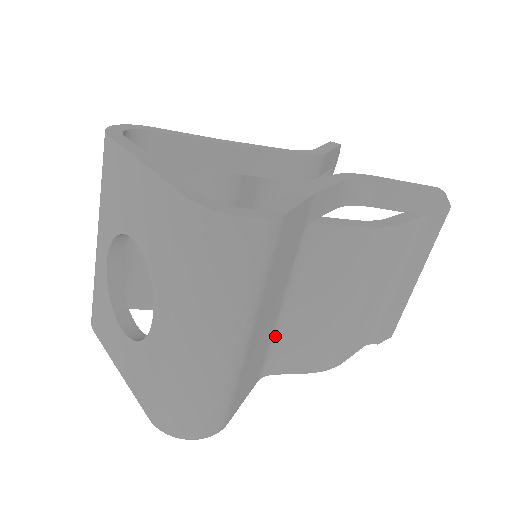
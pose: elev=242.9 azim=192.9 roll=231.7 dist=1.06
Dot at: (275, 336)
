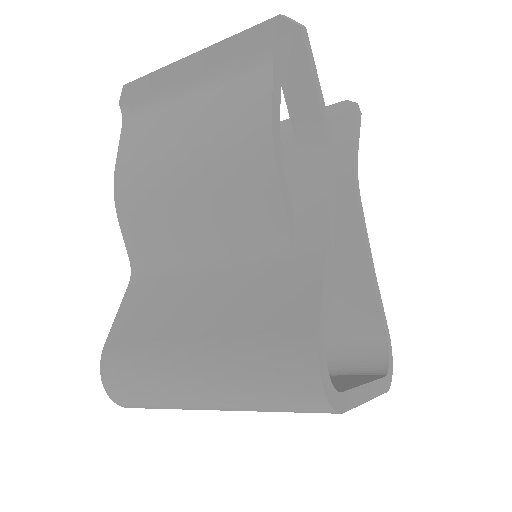
Dot at: occluded
